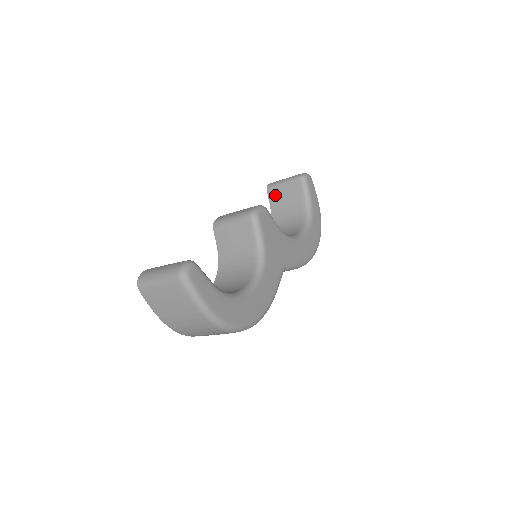
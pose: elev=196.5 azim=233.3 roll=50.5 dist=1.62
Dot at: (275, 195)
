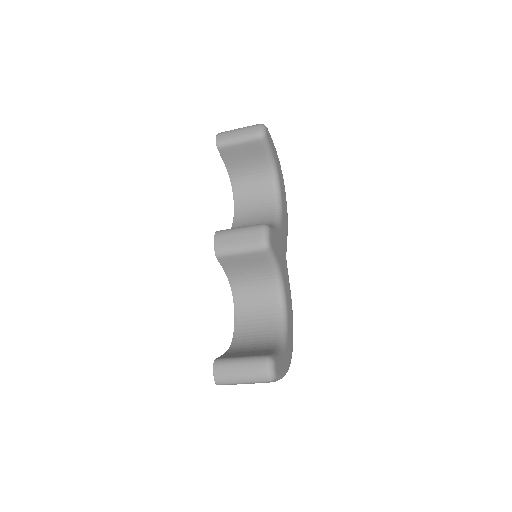
Dot at: (230, 154)
